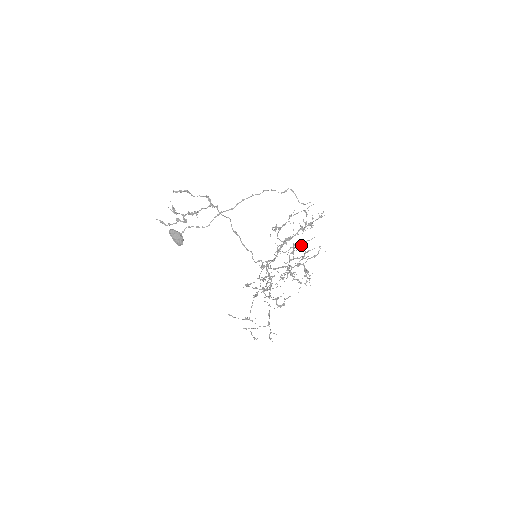
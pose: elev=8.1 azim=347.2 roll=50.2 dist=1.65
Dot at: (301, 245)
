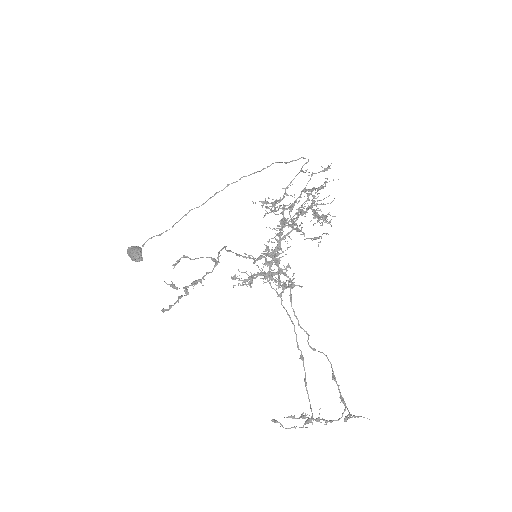
Dot at: (306, 200)
